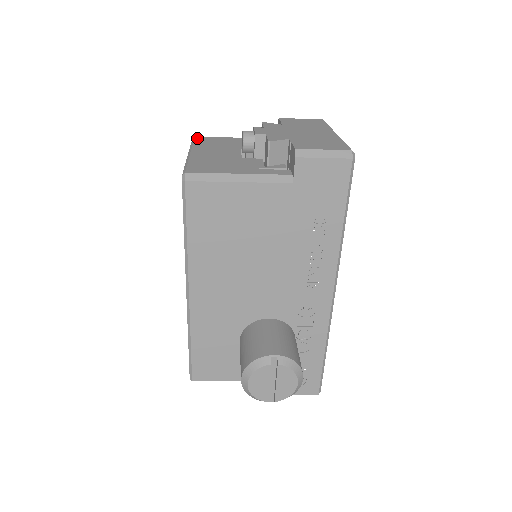
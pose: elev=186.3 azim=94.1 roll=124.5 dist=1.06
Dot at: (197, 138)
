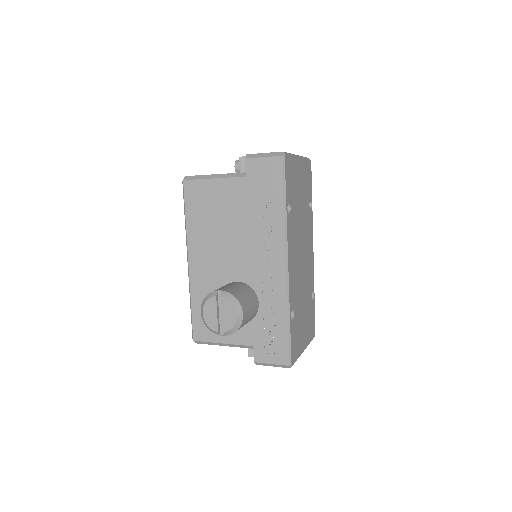
Dot at: occluded
